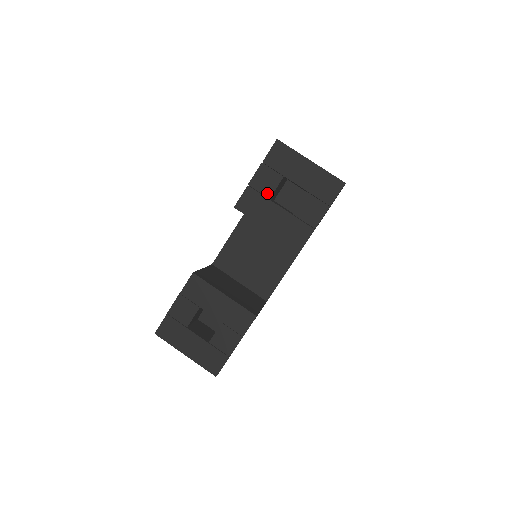
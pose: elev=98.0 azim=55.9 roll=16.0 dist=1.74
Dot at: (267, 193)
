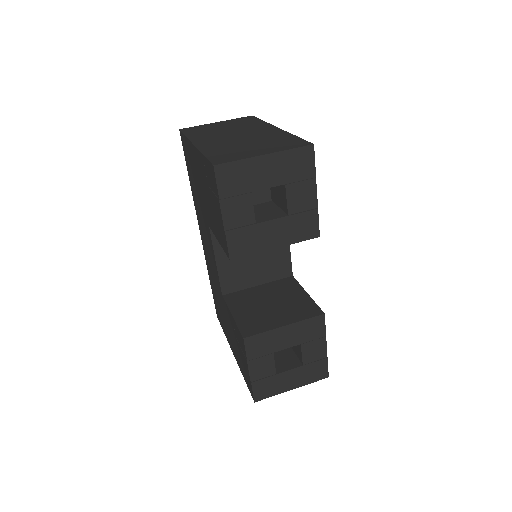
Dot at: (249, 221)
